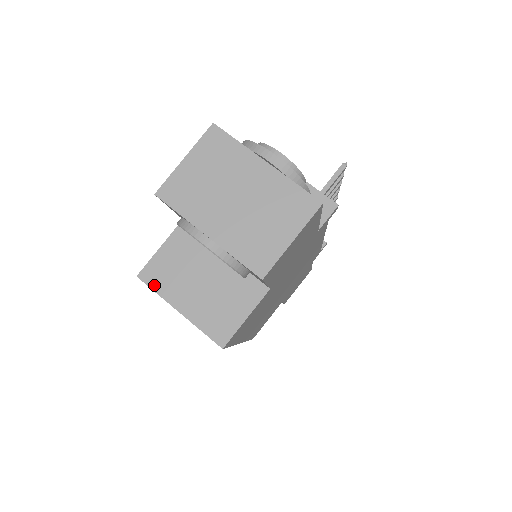
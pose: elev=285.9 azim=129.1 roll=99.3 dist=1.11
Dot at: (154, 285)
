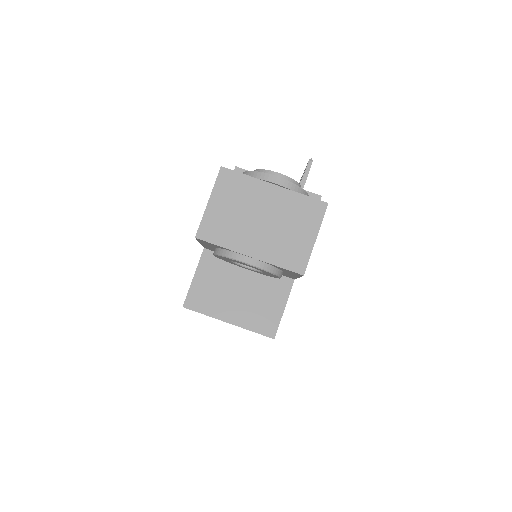
Dot at: (200, 309)
